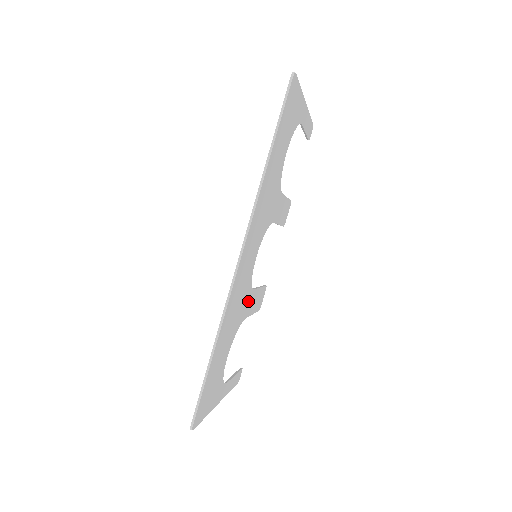
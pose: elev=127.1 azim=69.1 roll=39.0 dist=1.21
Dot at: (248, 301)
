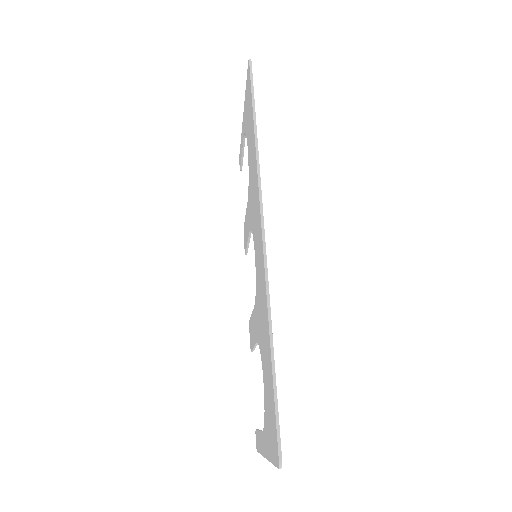
Dot at: occluded
